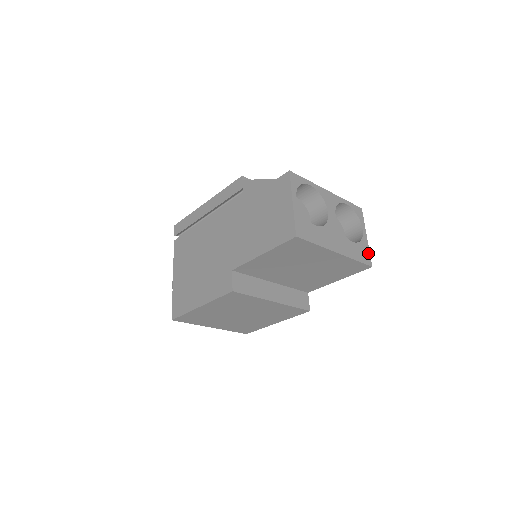
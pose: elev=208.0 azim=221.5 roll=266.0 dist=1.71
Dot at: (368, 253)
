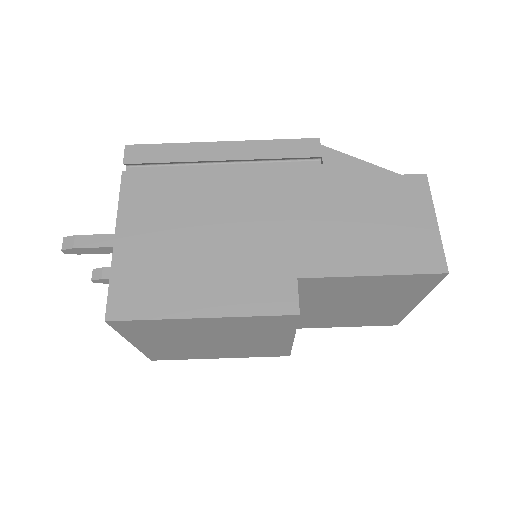
Dot at: occluded
